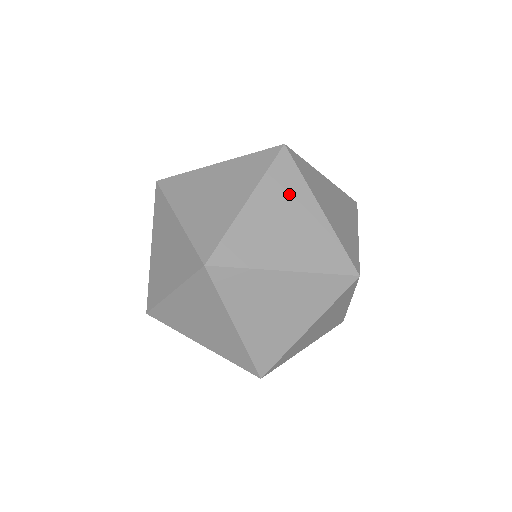
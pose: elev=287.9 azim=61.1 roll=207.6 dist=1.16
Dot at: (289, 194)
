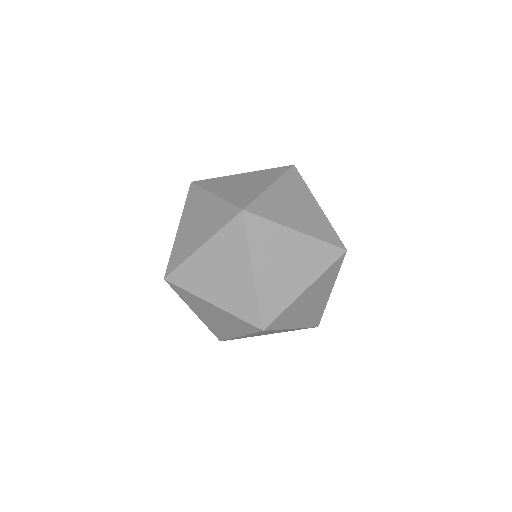
Dot at: (272, 241)
